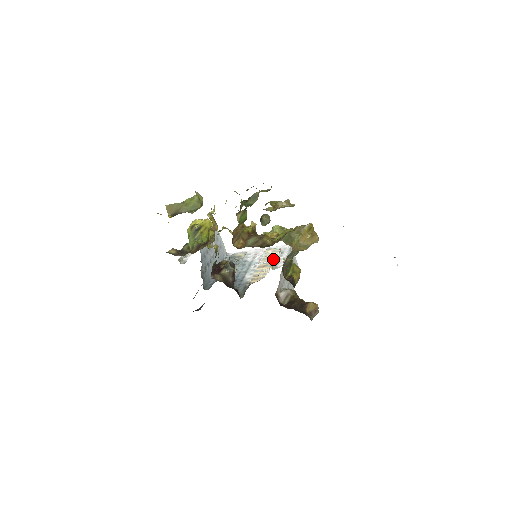
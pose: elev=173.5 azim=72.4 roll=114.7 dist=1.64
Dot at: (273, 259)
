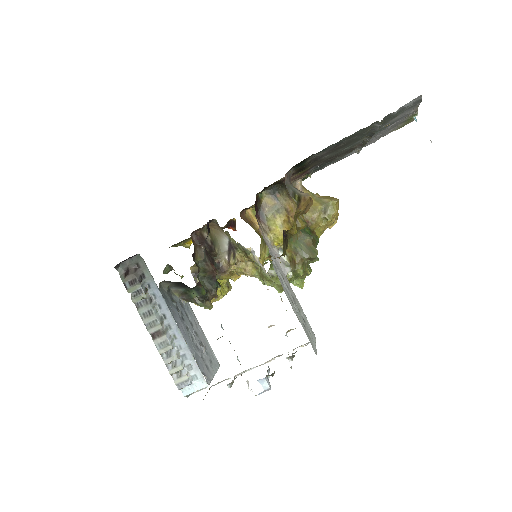
Dot at: occluded
